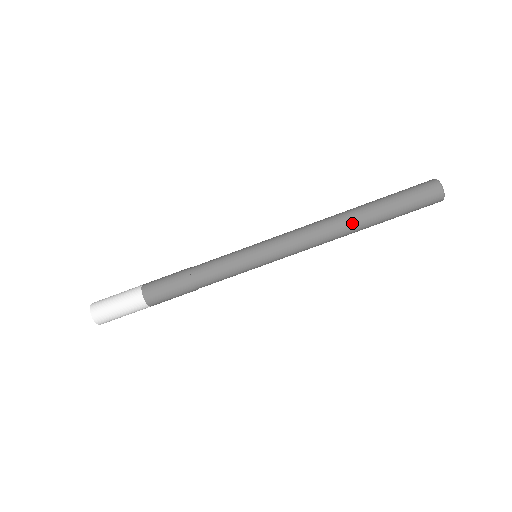
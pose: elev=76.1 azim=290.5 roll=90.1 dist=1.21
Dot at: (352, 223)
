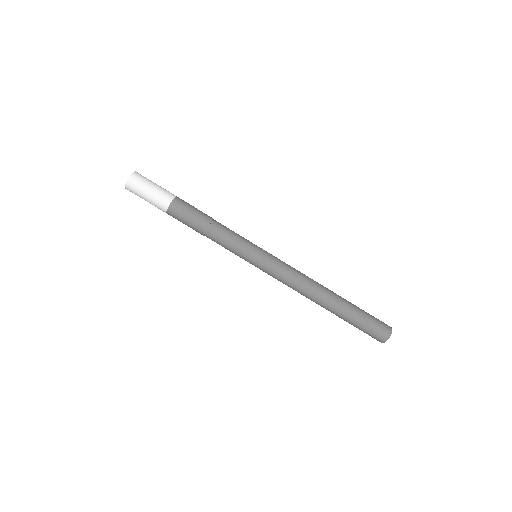
Dot at: (327, 298)
